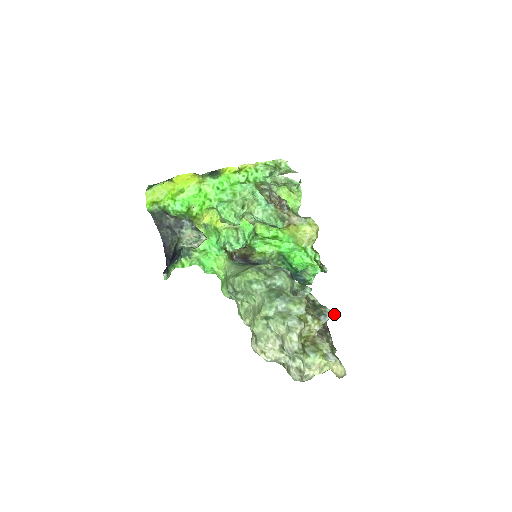
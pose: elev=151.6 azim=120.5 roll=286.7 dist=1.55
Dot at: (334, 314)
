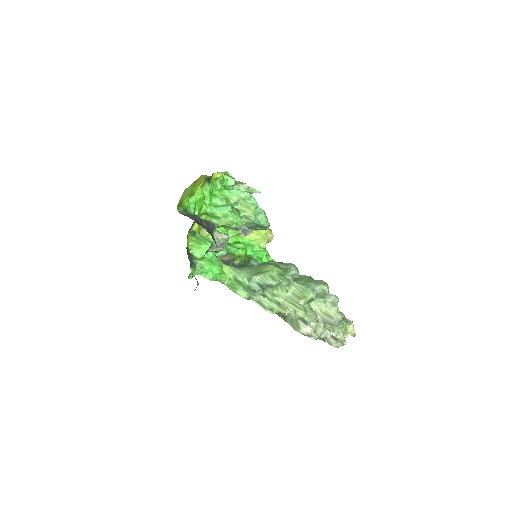
Dot at: occluded
